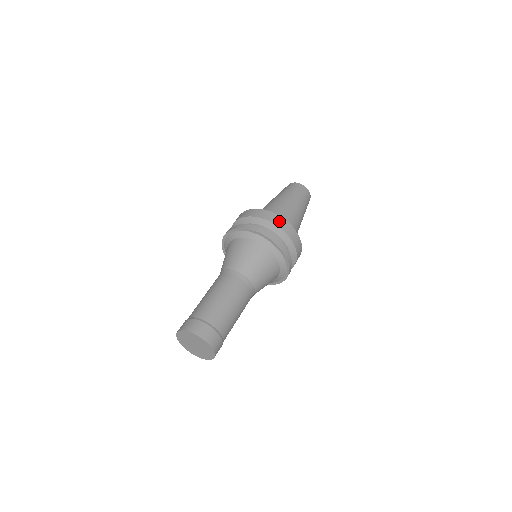
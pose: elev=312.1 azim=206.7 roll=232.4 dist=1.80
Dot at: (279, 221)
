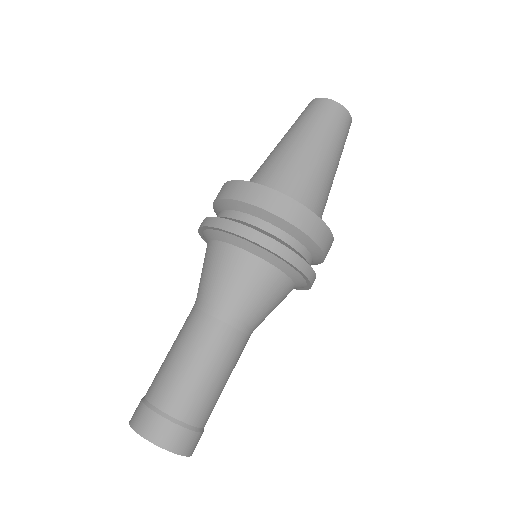
Dot at: (237, 189)
